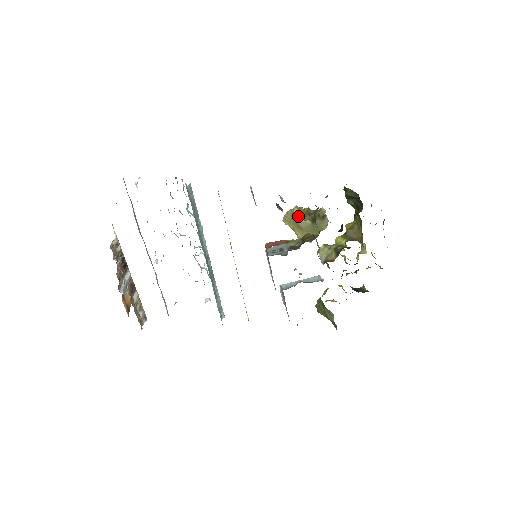
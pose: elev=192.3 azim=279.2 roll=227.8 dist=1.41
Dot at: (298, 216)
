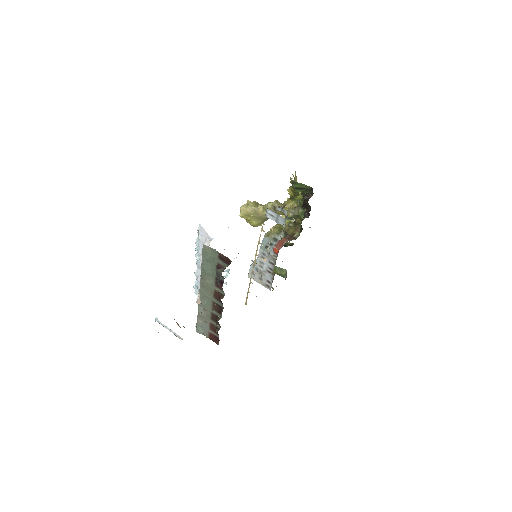
Dot at: (262, 211)
